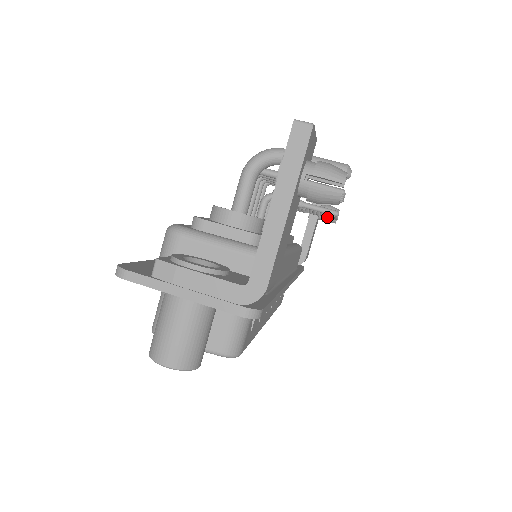
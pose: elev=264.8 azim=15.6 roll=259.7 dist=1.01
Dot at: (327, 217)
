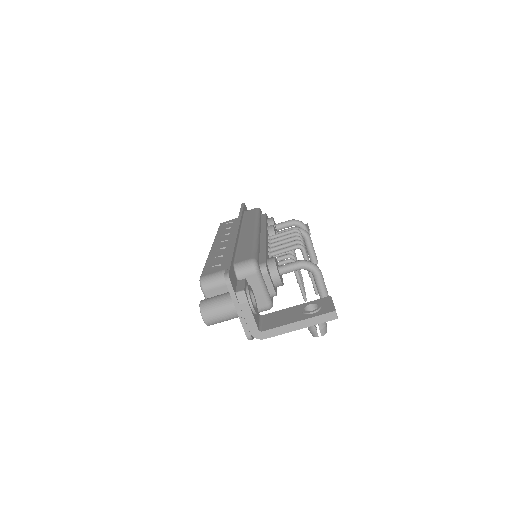
Dot at: occluded
